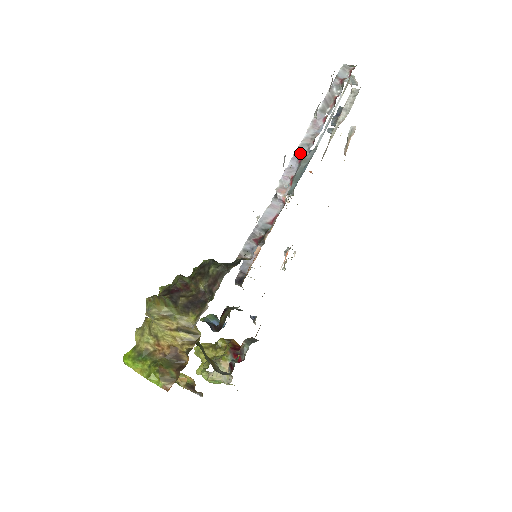
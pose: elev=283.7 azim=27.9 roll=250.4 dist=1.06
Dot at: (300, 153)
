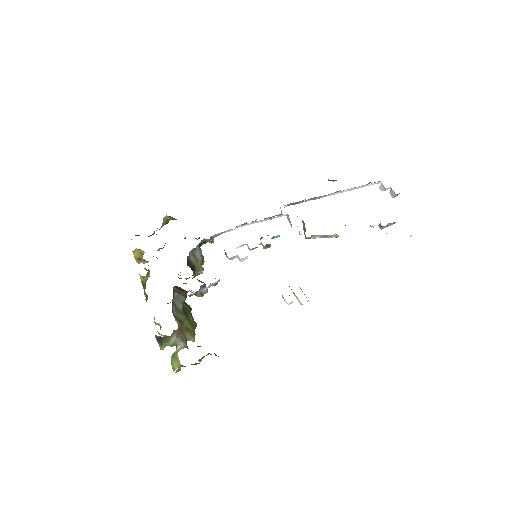
Dot at: (313, 198)
